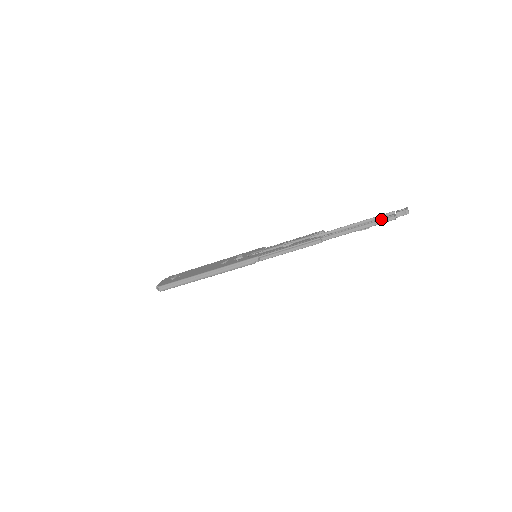
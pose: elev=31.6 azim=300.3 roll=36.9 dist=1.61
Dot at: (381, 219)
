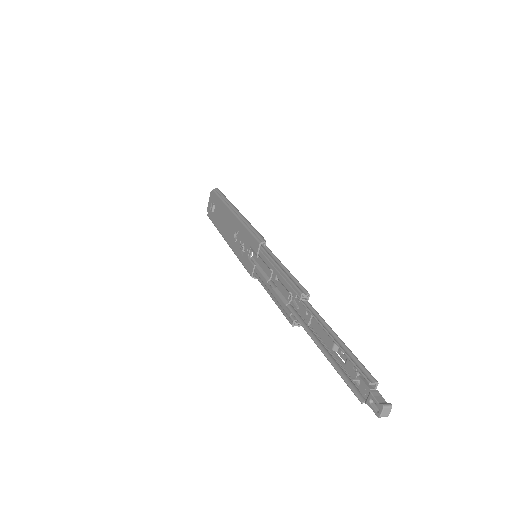
Dot at: (348, 386)
